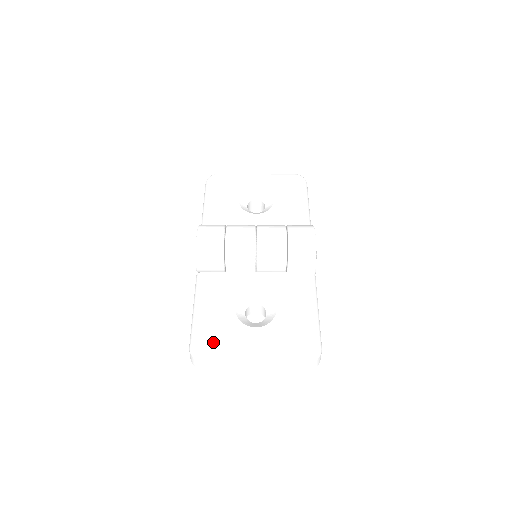
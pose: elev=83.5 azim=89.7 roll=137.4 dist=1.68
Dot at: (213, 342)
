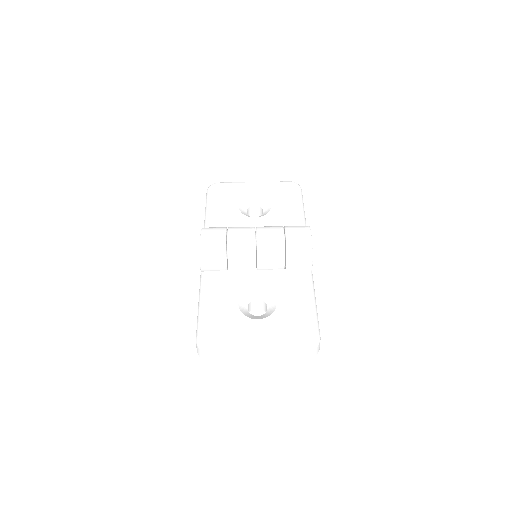
Dot at: (218, 333)
